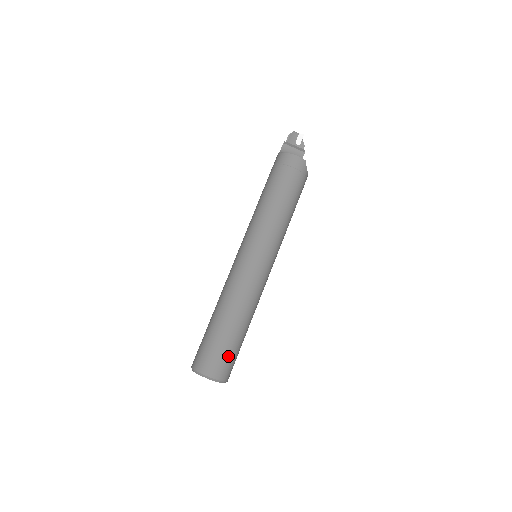
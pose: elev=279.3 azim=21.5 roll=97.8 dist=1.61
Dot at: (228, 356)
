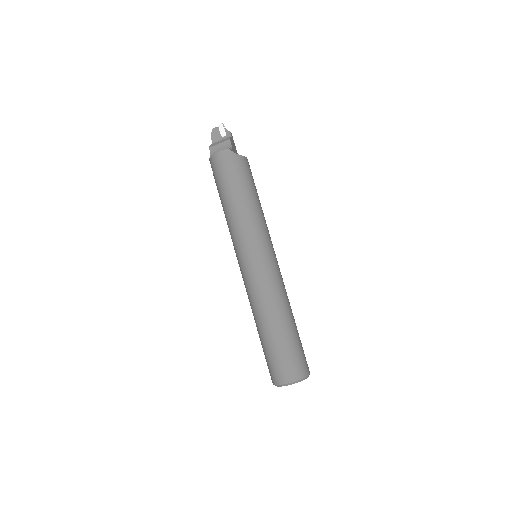
Dot at: (288, 357)
